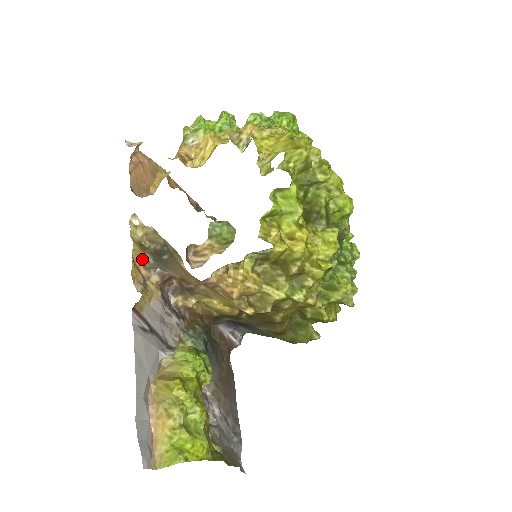
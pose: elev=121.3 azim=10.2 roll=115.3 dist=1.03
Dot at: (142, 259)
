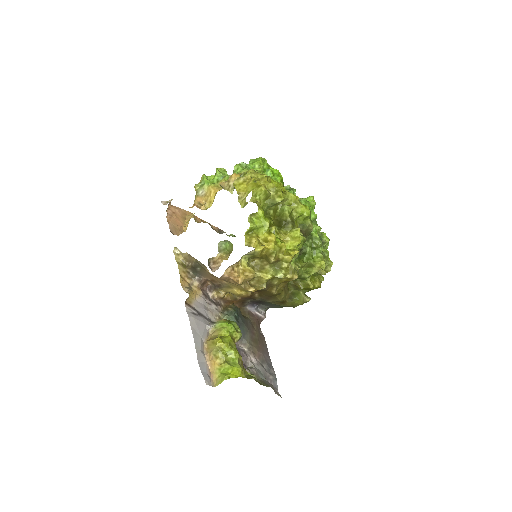
Dot at: (186, 273)
